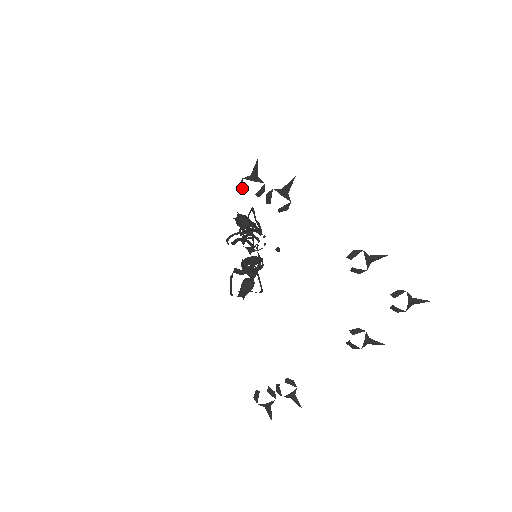
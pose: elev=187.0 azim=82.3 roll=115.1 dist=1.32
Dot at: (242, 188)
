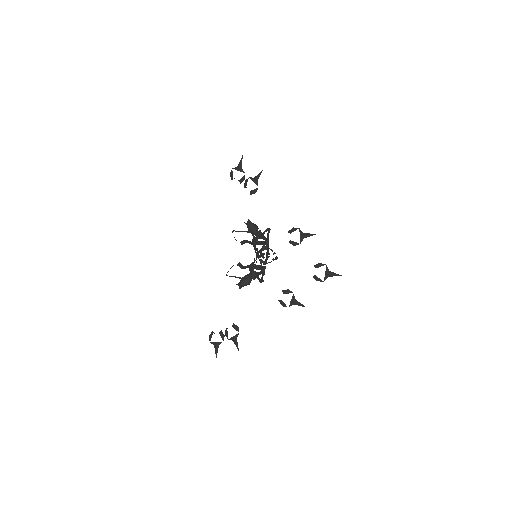
Dot at: (231, 175)
